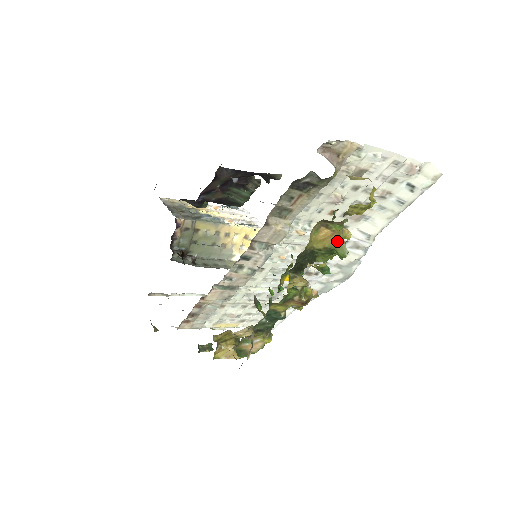
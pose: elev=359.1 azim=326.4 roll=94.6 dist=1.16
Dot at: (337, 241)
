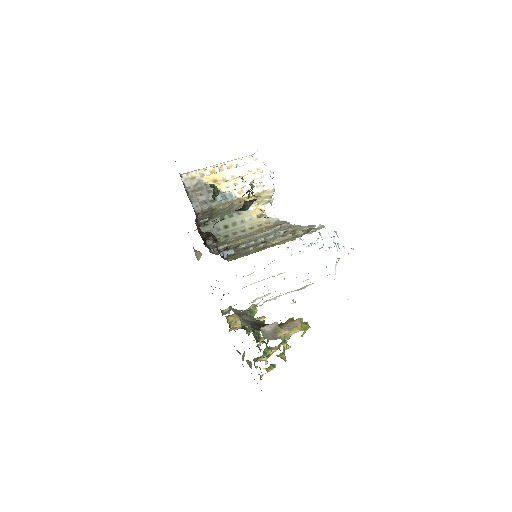
Dot at: (279, 356)
